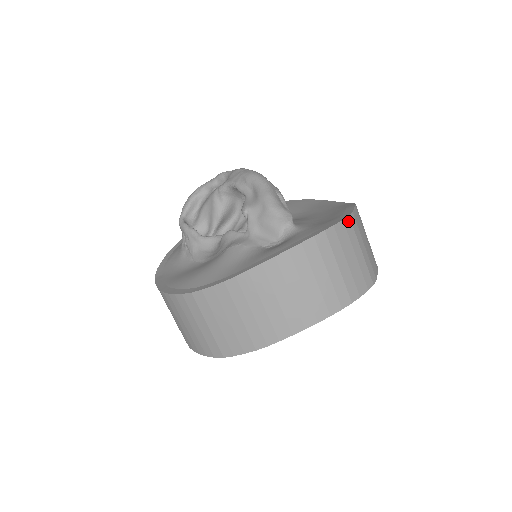
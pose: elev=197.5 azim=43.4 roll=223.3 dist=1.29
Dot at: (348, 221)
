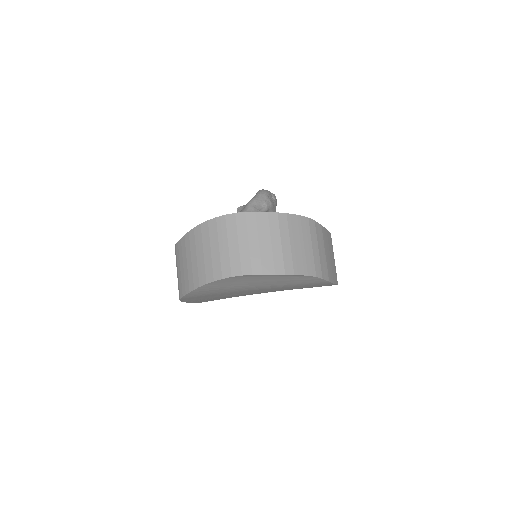
Dot at: (274, 216)
